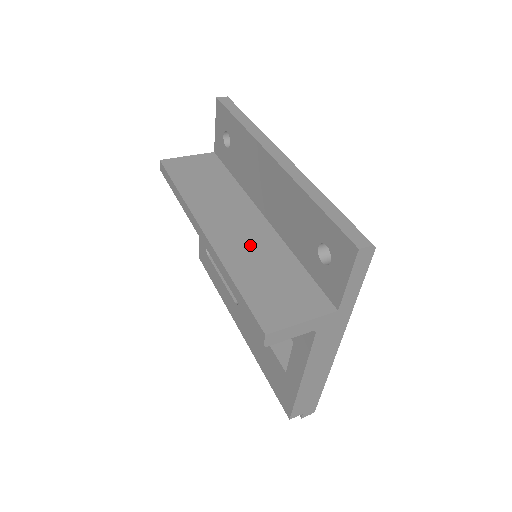
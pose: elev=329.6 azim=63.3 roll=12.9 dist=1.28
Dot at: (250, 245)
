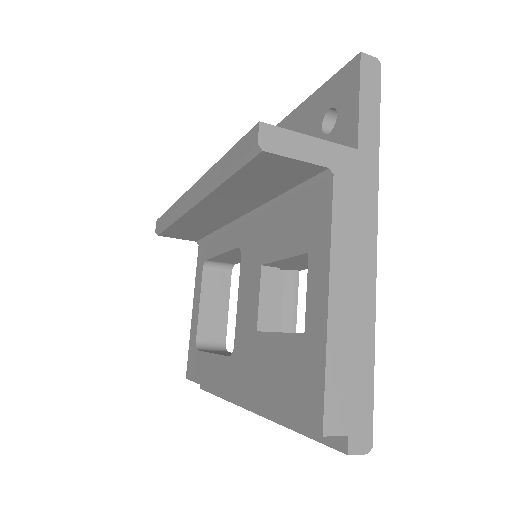
Dot at: occluded
